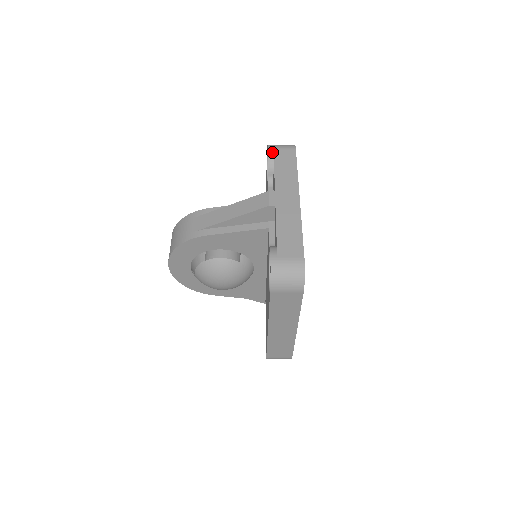
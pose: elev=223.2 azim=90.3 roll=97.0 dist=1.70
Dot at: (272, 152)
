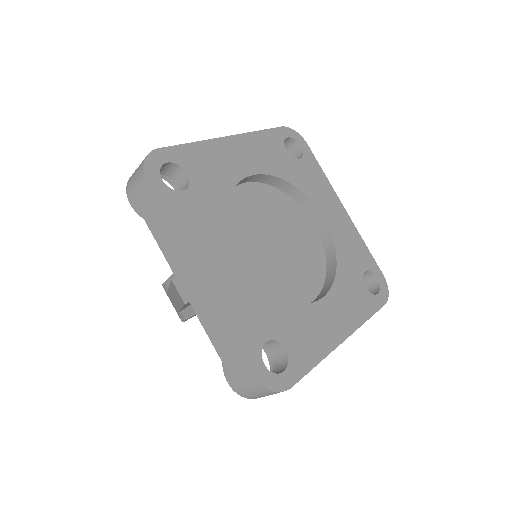
Dot at: (135, 205)
